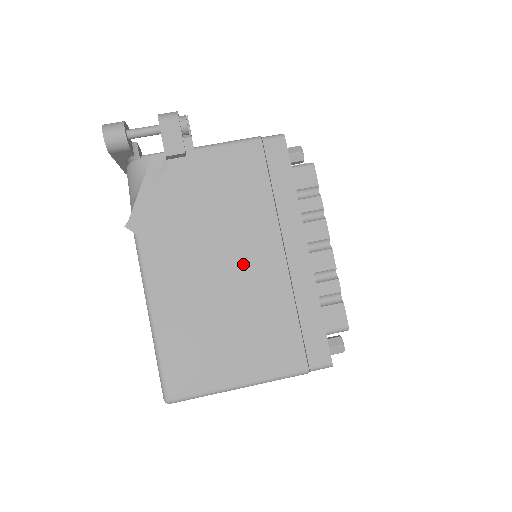
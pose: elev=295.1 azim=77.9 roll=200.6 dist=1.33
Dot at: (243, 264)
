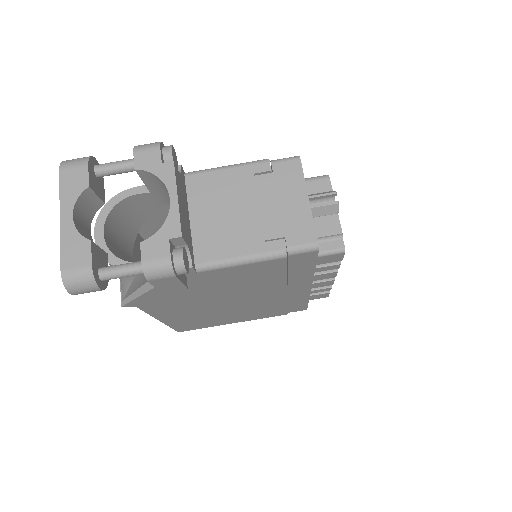
Dot at: (245, 301)
